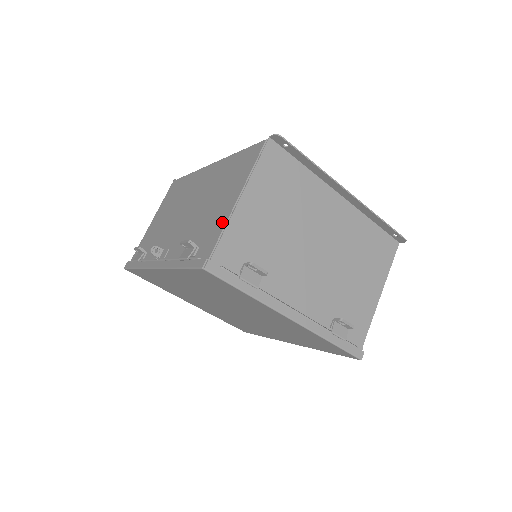
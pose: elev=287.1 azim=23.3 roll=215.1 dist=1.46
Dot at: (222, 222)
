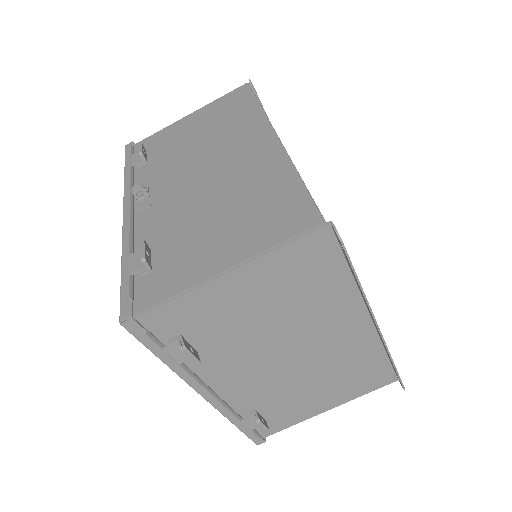
Dot at: (187, 279)
